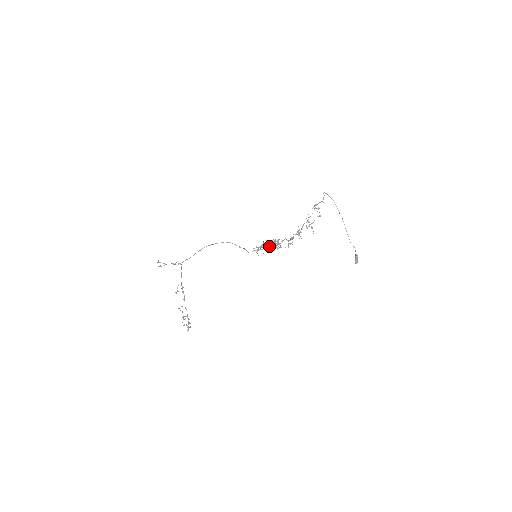
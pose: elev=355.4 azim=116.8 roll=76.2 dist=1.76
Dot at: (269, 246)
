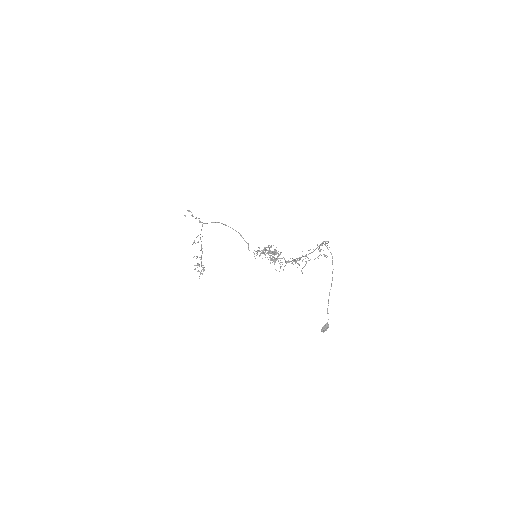
Dot at: (265, 257)
